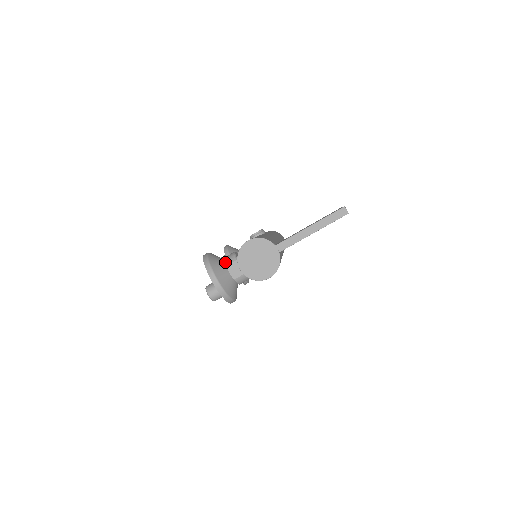
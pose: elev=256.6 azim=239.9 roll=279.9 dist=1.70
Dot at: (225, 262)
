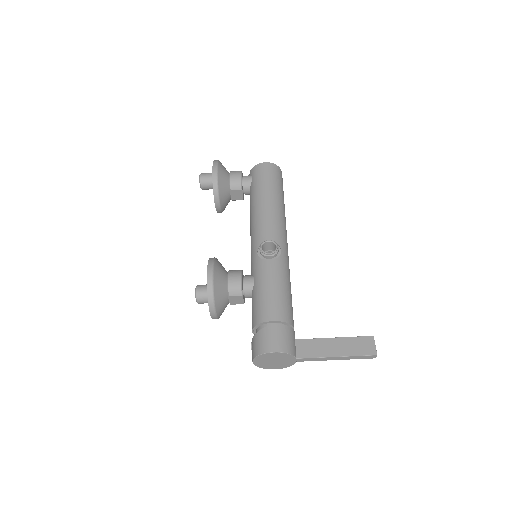
Dot at: (229, 292)
